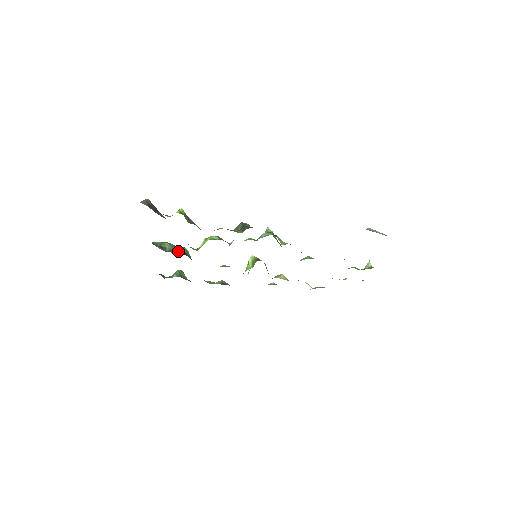
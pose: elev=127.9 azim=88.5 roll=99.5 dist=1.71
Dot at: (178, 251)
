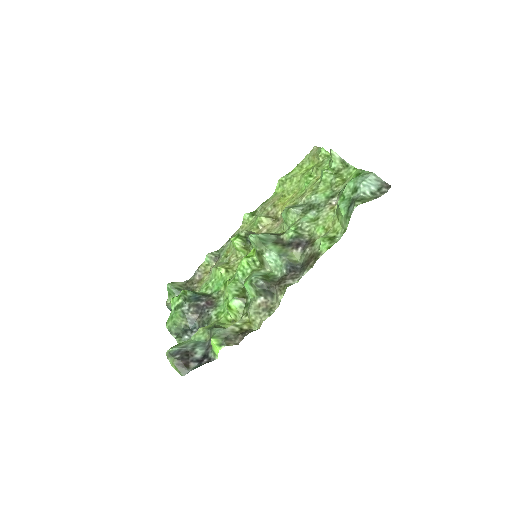
Dot at: (193, 314)
